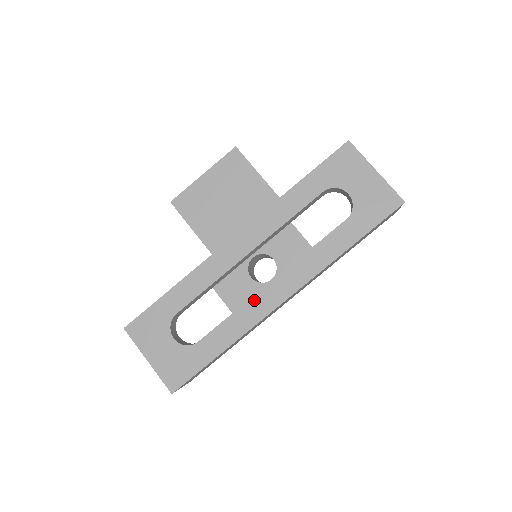
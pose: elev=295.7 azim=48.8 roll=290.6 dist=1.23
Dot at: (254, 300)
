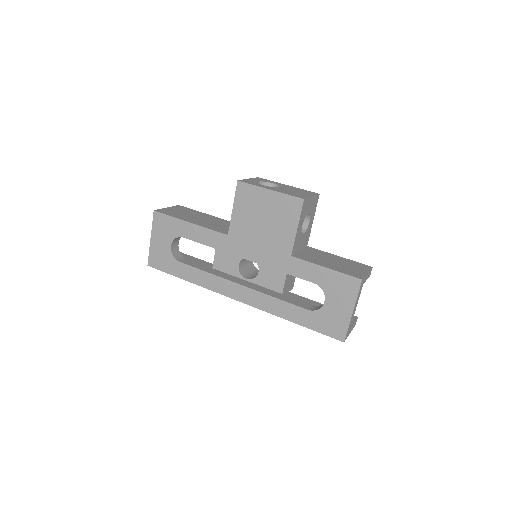
Dot at: (223, 281)
